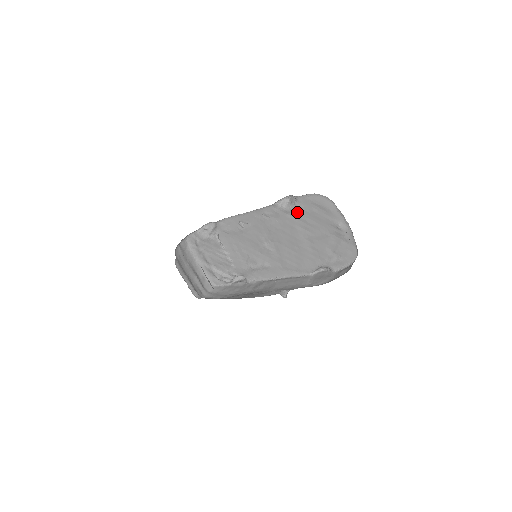
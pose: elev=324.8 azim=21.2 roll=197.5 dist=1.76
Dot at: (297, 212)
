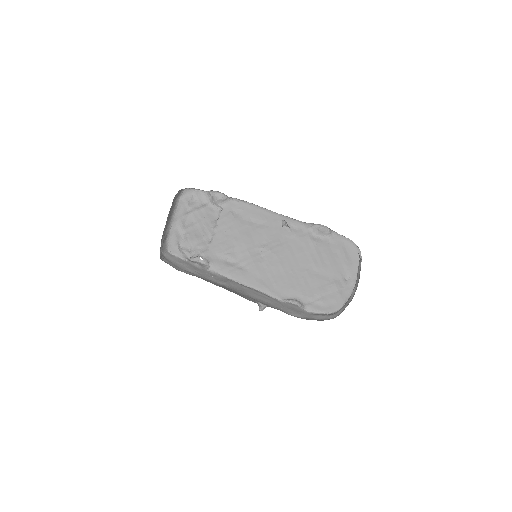
Dot at: (321, 244)
